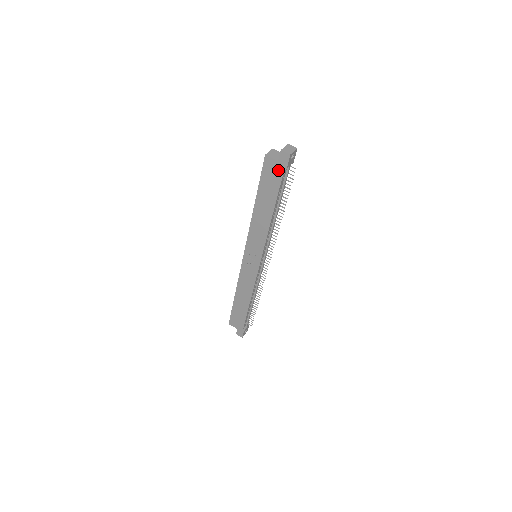
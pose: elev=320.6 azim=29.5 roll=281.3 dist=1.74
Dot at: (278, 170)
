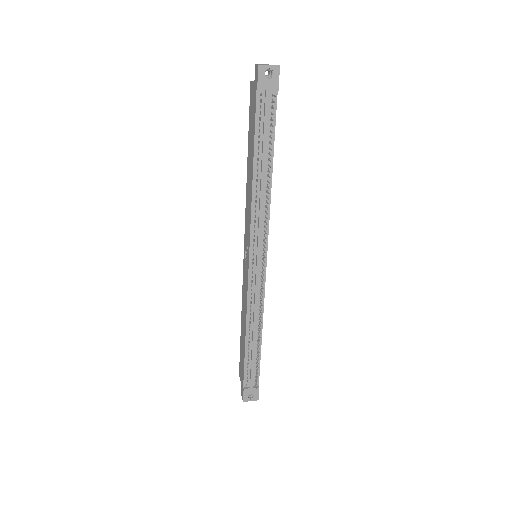
Dot at: (254, 97)
